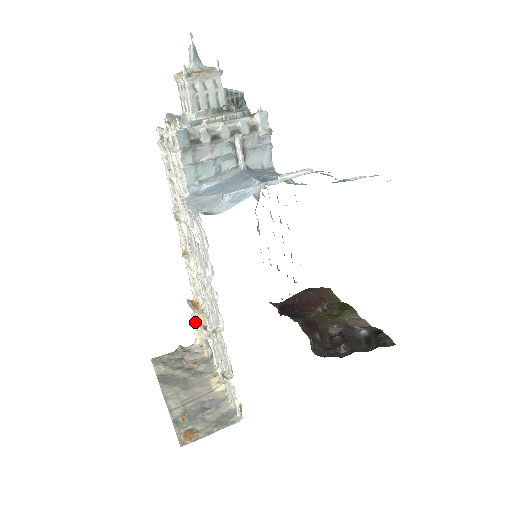
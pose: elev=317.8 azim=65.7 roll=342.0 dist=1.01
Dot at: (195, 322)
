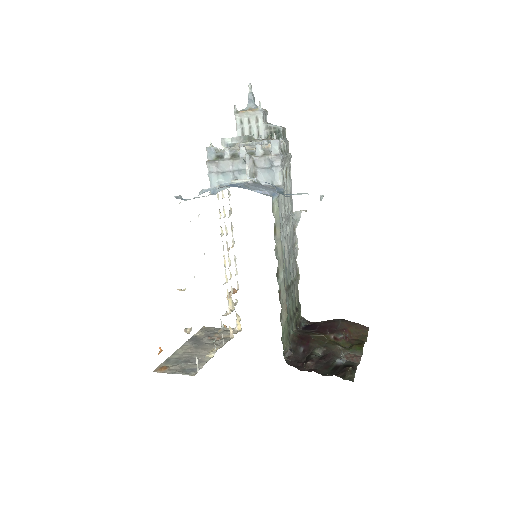
Dot at: occluded
